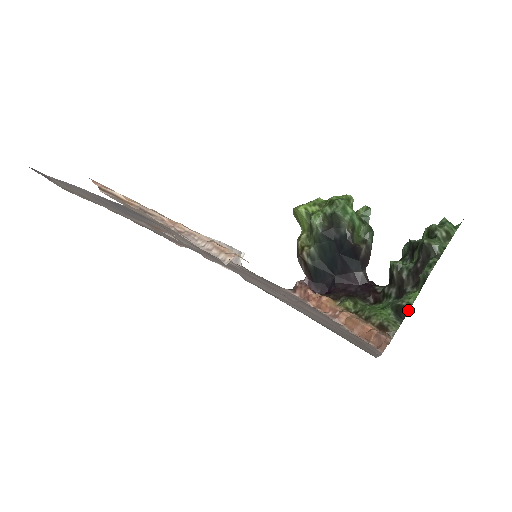
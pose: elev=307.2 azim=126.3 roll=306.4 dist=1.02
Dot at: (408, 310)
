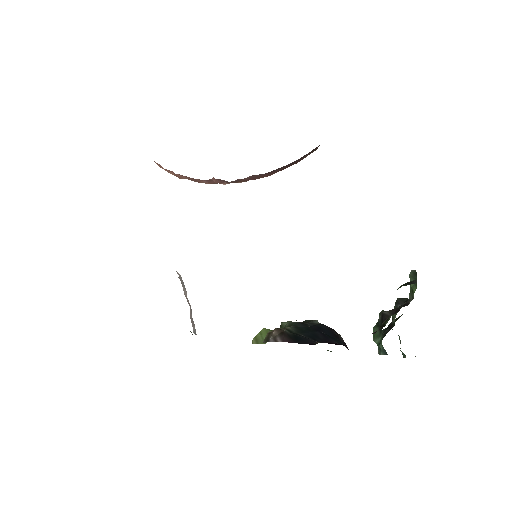
Dot at: (416, 280)
